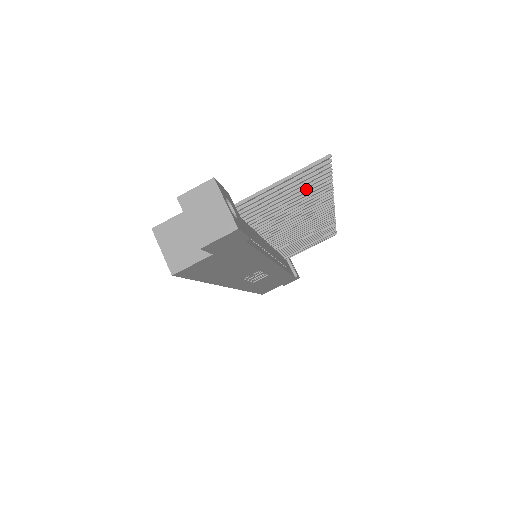
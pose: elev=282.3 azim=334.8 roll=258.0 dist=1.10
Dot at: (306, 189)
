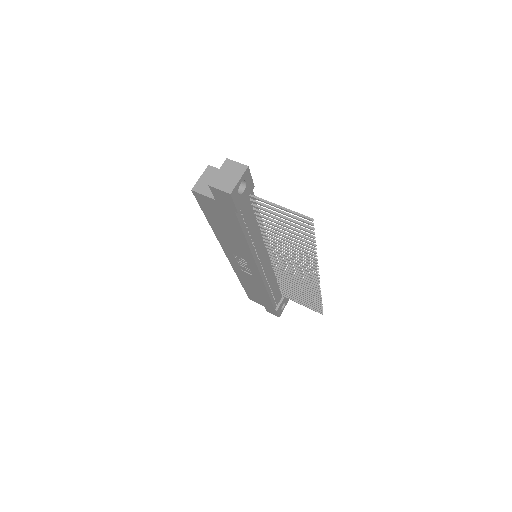
Dot at: (298, 233)
